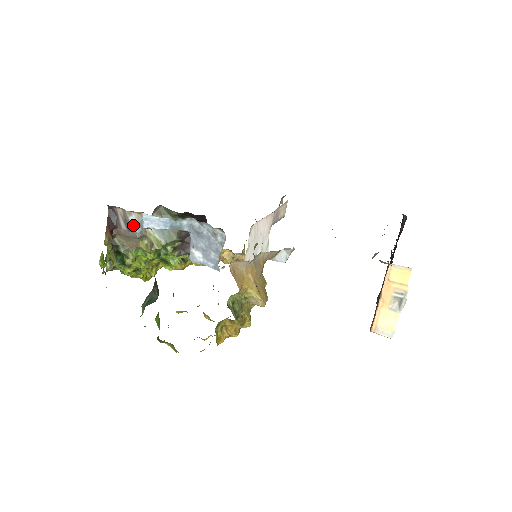
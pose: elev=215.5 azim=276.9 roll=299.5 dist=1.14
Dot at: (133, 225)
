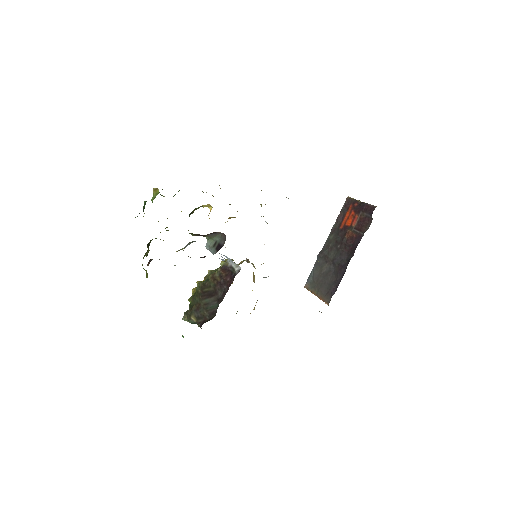
Dot at: occluded
